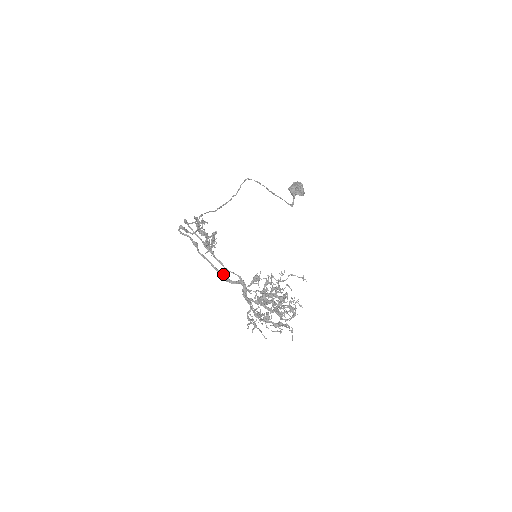
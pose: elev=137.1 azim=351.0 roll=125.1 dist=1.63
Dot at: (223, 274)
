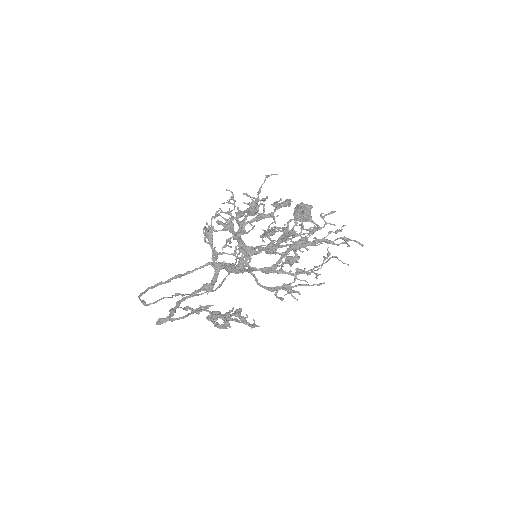
Dot at: (200, 289)
